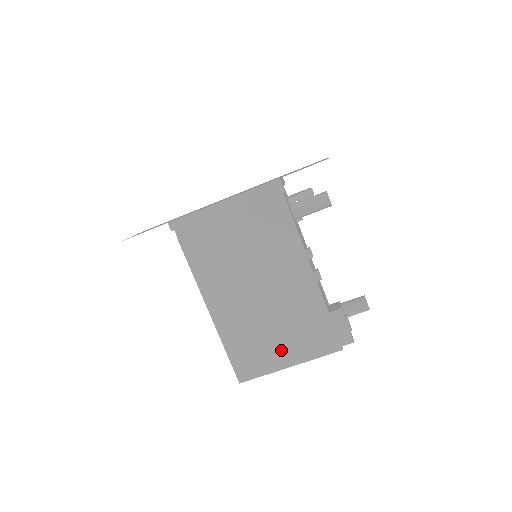
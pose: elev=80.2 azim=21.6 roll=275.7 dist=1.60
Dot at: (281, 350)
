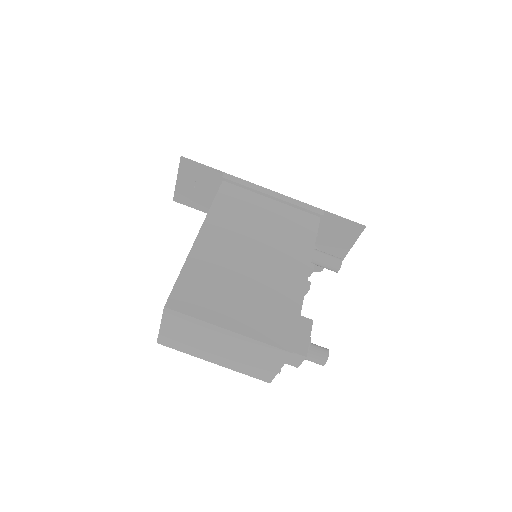
Dot at: (233, 309)
